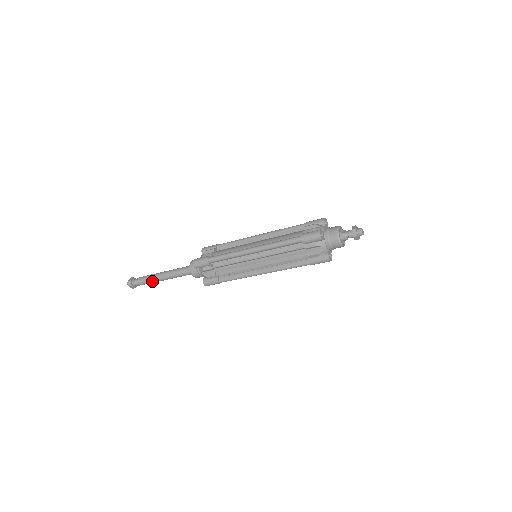
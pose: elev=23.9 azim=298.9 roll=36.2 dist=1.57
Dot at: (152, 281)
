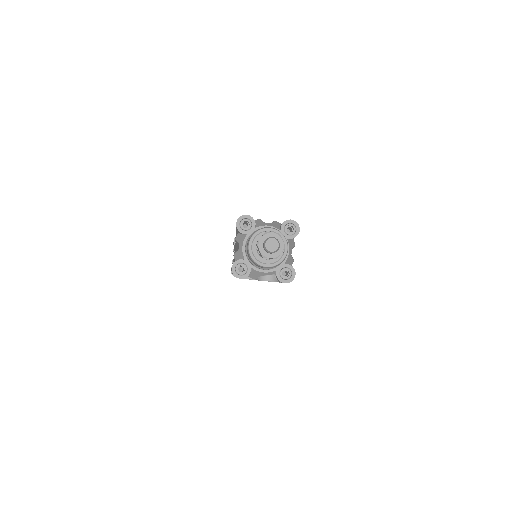
Dot at: occluded
